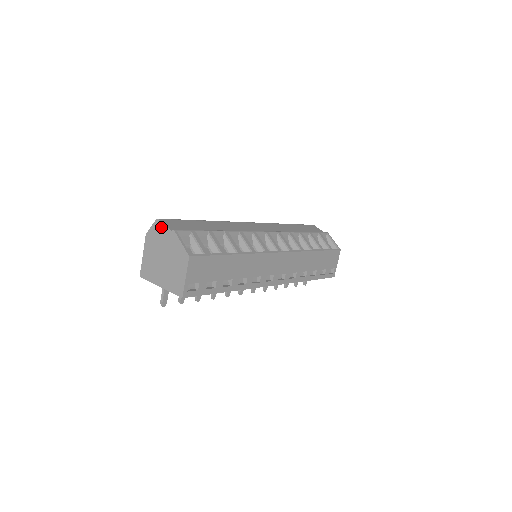
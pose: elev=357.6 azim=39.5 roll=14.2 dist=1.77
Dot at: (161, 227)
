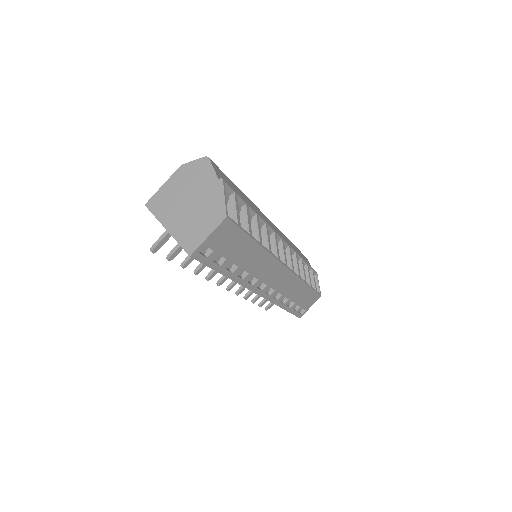
Dot at: (207, 168)
